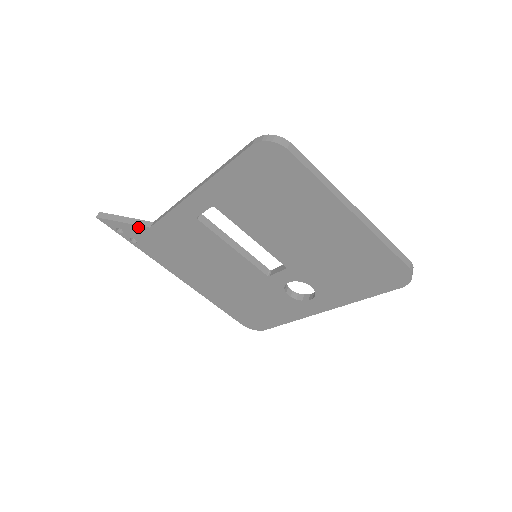
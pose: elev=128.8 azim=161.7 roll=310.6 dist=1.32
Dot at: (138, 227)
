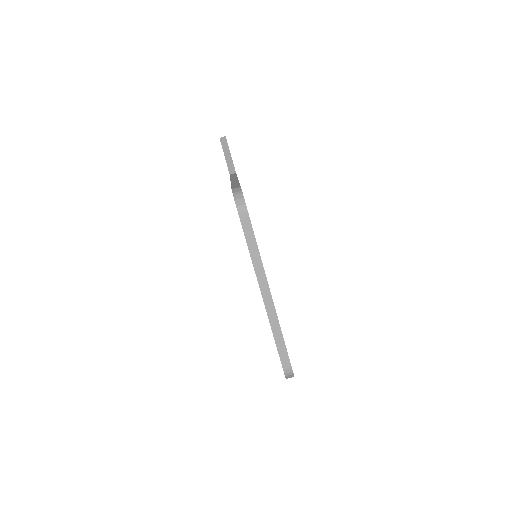
Dot at: (228, 167)
